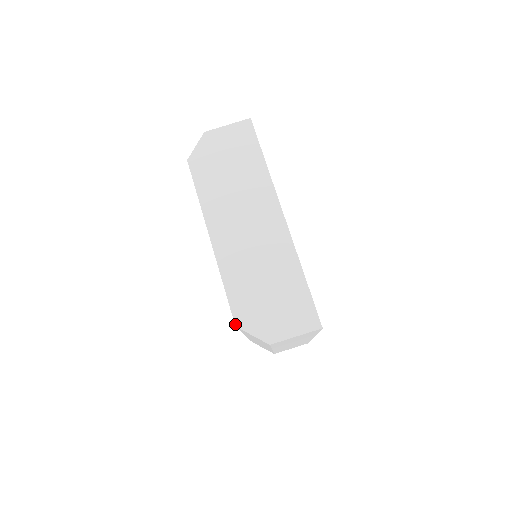
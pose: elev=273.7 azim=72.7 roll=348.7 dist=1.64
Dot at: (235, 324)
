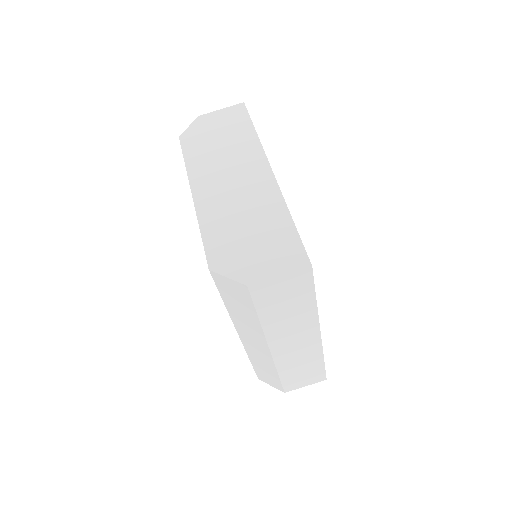
Dot at: (209, 267)
